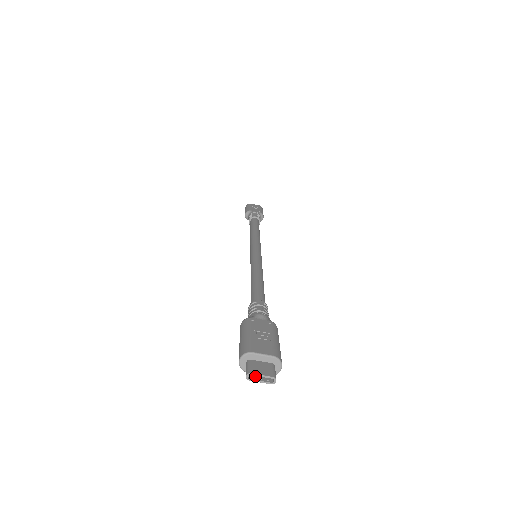
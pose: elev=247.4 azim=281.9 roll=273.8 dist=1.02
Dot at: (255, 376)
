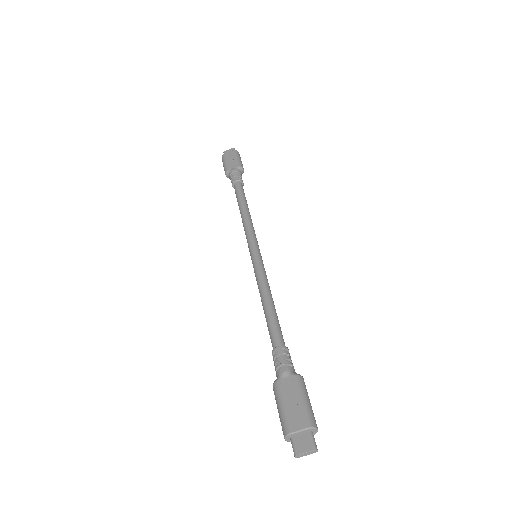
Dot at: (301, 451)
